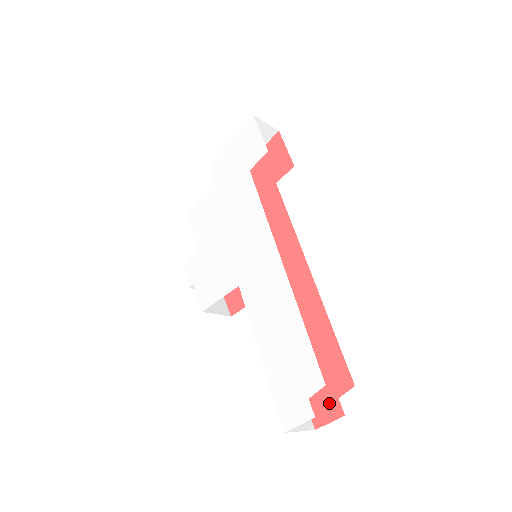
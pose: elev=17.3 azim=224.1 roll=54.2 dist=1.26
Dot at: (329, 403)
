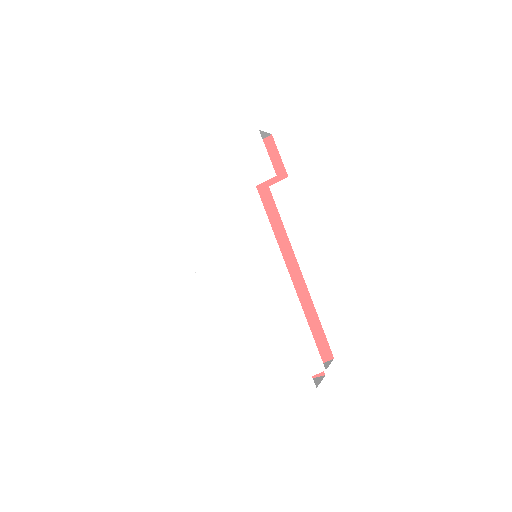
Dot at: occluded
